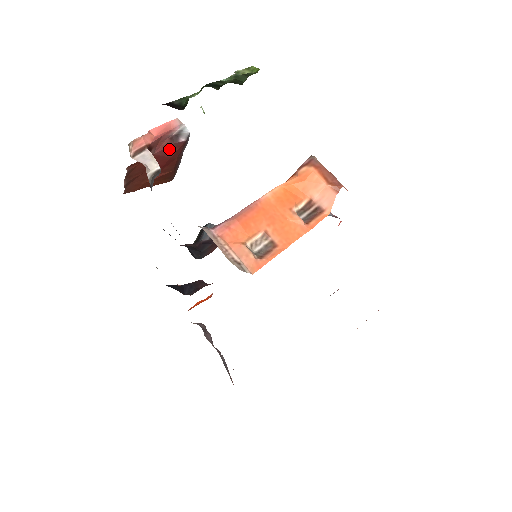
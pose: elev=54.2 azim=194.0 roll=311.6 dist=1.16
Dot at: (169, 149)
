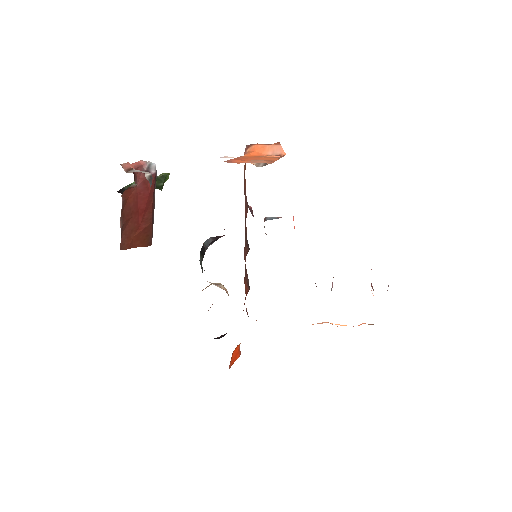
Dot at: (146, 183)
